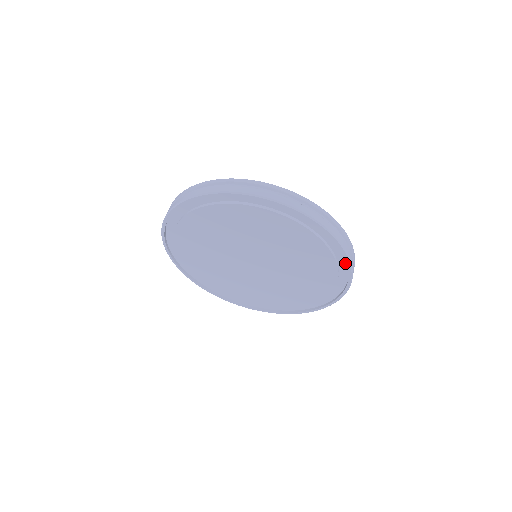
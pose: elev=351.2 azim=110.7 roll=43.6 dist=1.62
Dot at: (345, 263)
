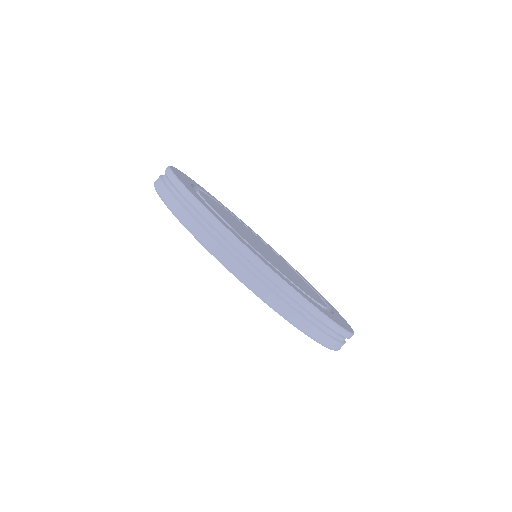
Dot at: occluded
